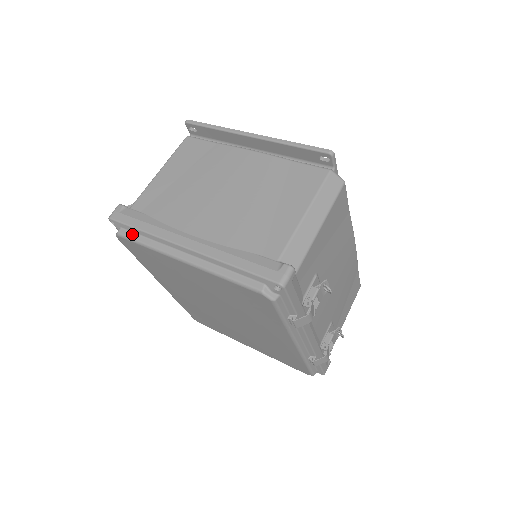
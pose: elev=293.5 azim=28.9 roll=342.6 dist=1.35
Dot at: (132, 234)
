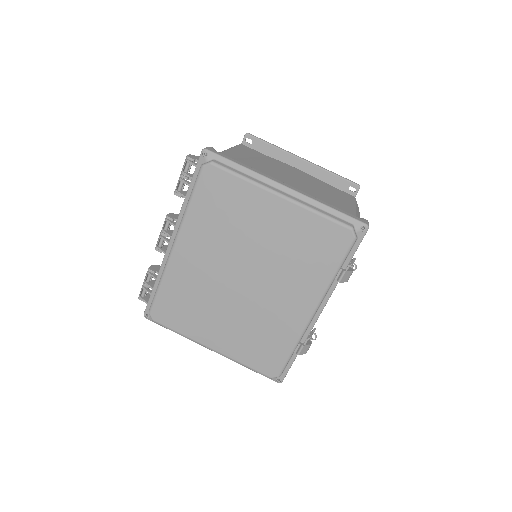
Dot at: (228, 166)
